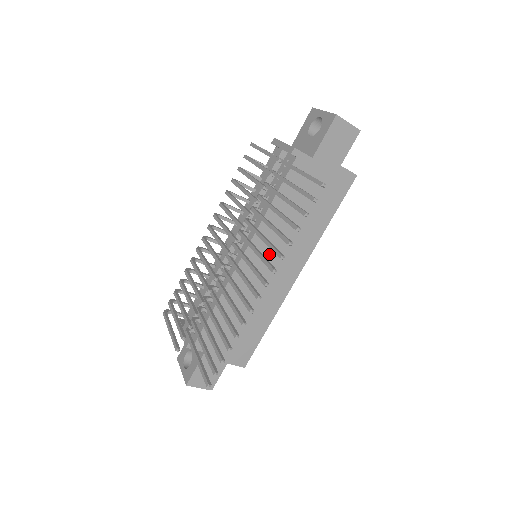
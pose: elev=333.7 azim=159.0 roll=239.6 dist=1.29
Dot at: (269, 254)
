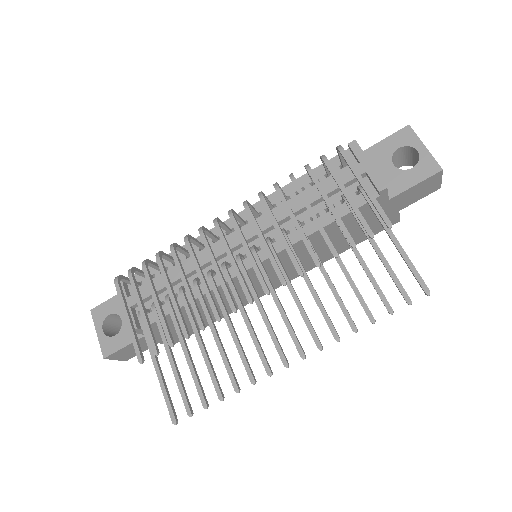
Dot at: occluded
